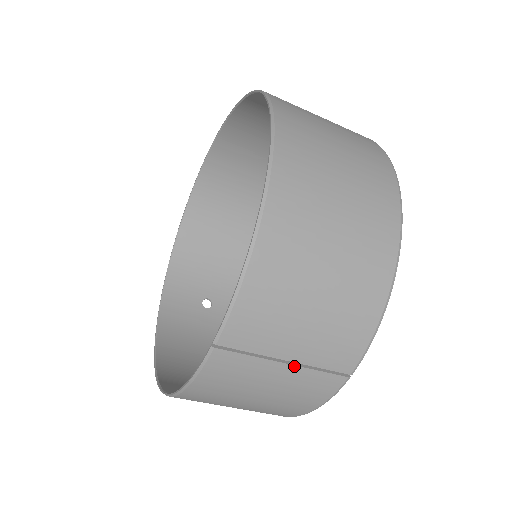
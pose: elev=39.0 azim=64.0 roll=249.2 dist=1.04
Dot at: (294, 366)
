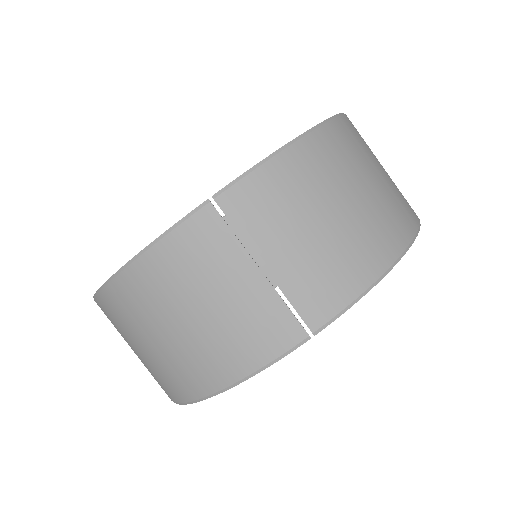
Dot at: (266, 280)
